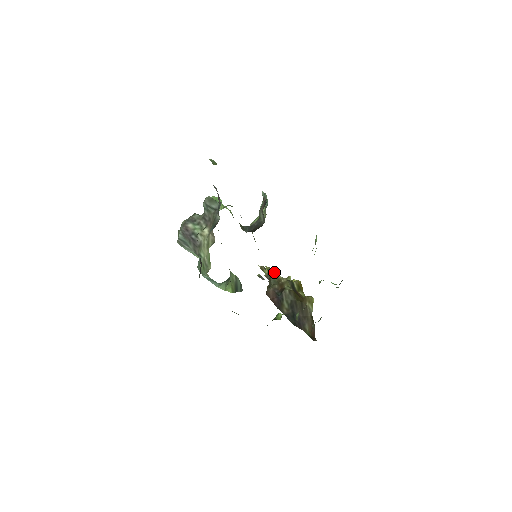
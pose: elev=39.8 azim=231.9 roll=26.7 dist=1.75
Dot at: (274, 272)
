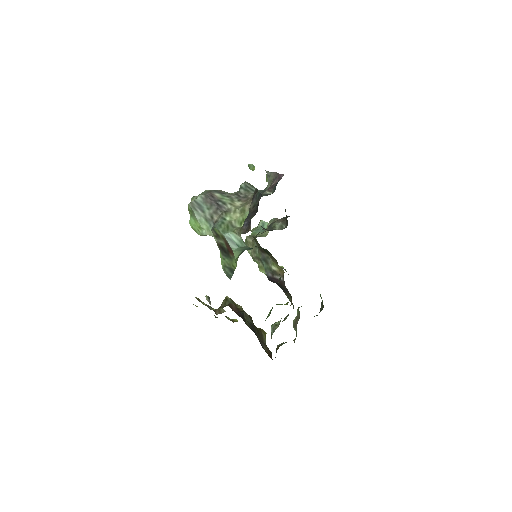
Dot at: occluded
